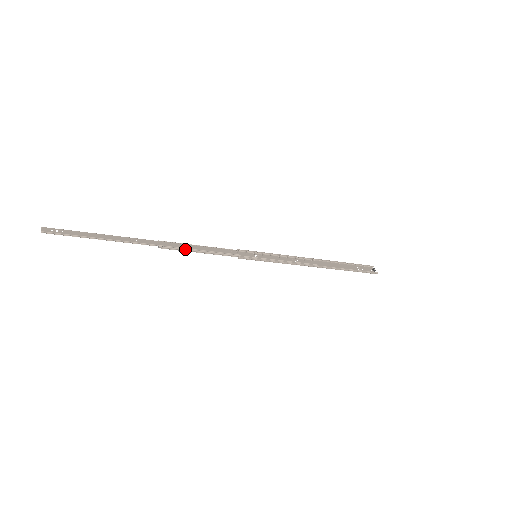
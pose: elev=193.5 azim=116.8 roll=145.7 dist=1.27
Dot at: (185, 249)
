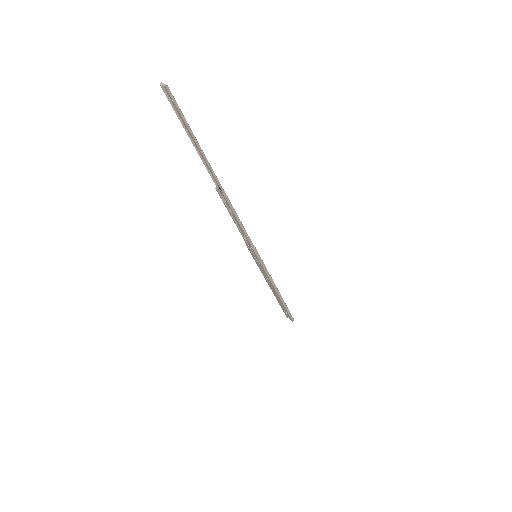
Dot at: occluded
